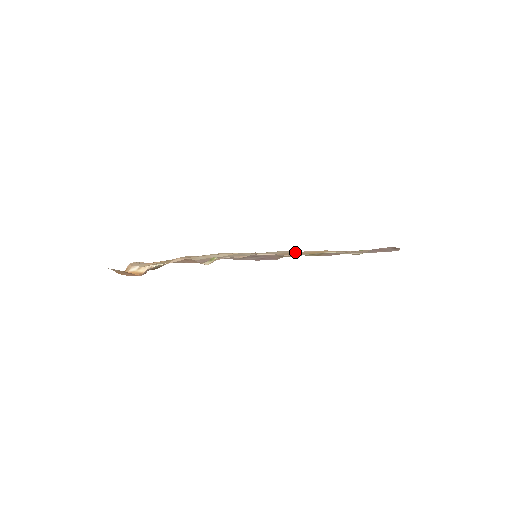
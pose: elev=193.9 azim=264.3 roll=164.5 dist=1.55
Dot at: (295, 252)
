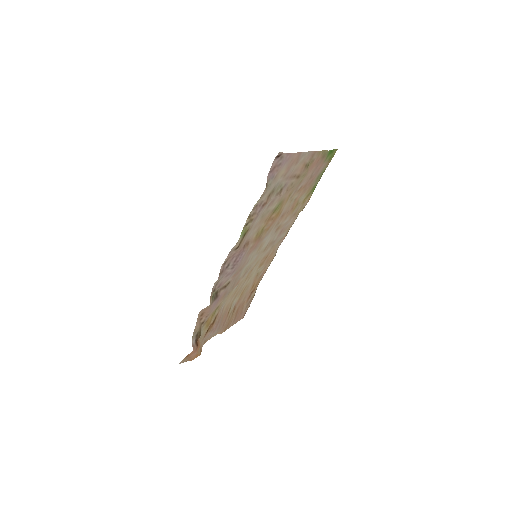
Dot at: (275, 224)
